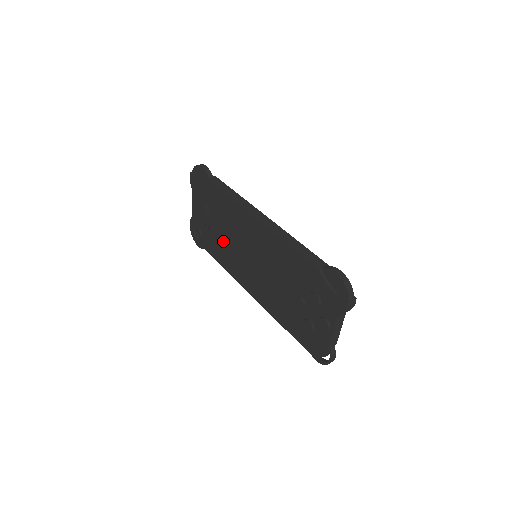
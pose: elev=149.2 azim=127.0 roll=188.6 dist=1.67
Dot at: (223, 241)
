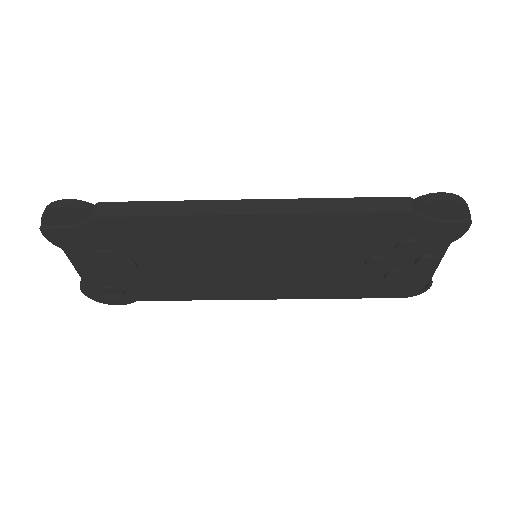
Dot at: (179, 274)
